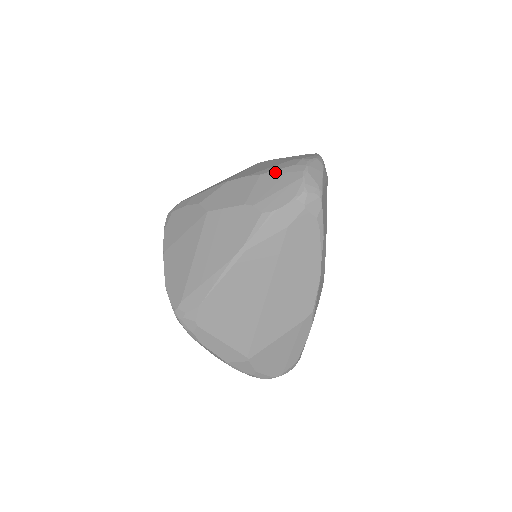
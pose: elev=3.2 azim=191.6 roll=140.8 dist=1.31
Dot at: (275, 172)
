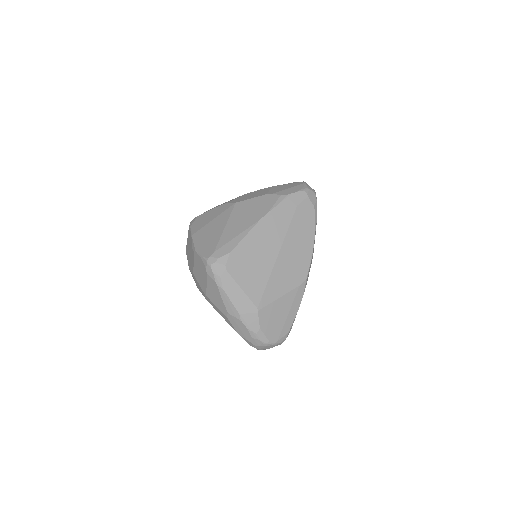
Dot at: (284, 184)
